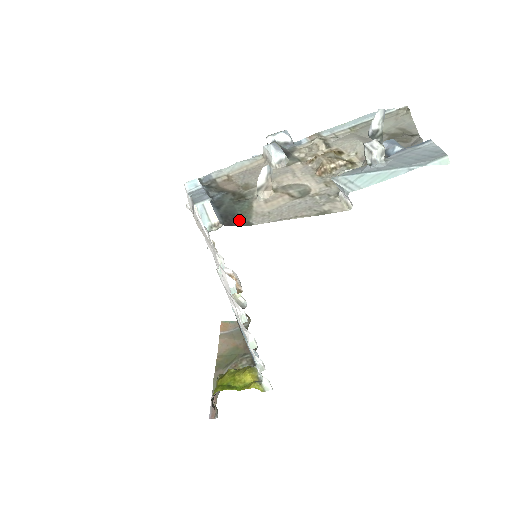
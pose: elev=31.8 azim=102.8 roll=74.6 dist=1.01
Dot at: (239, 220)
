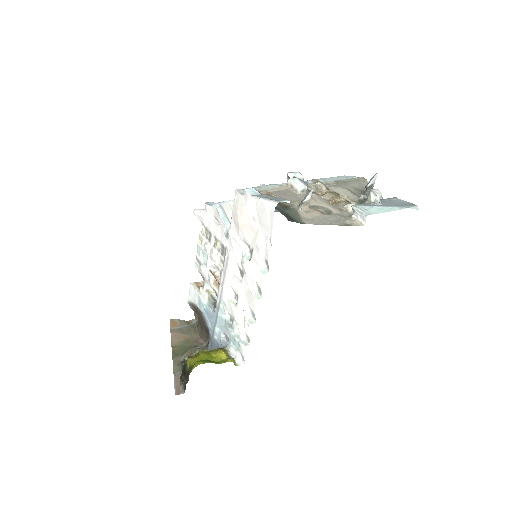
Dot at: (295, 220)
